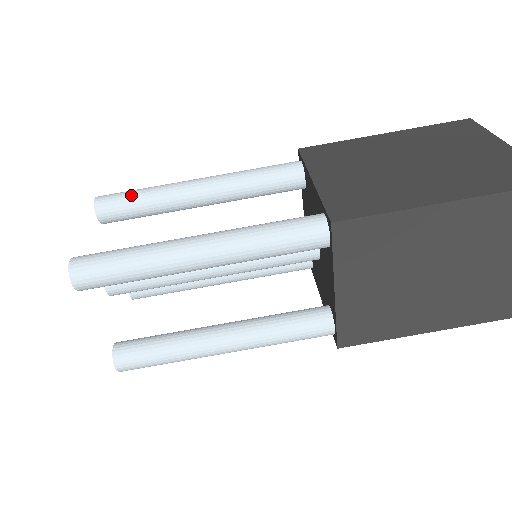
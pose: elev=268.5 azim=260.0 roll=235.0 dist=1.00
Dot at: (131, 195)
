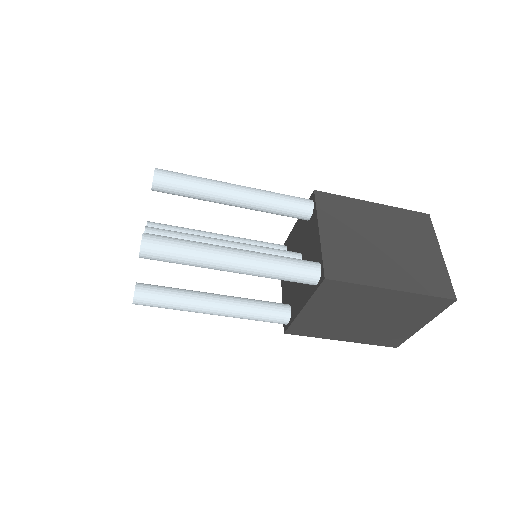
Dot at: (184, 181)
